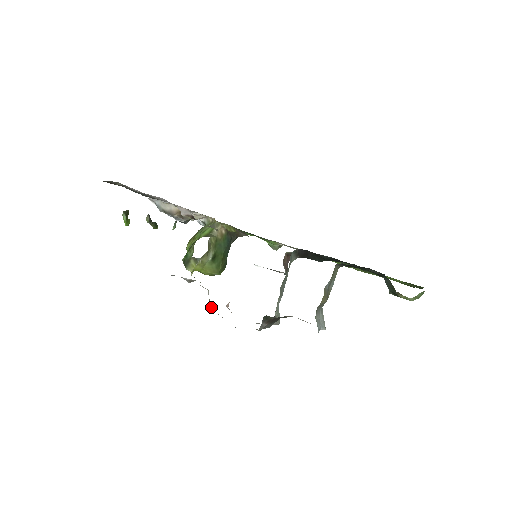
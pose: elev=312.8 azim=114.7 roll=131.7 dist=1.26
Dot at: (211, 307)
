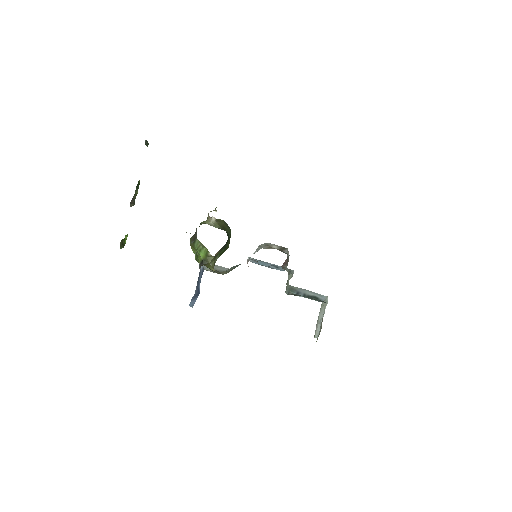
Dot at: occluded
